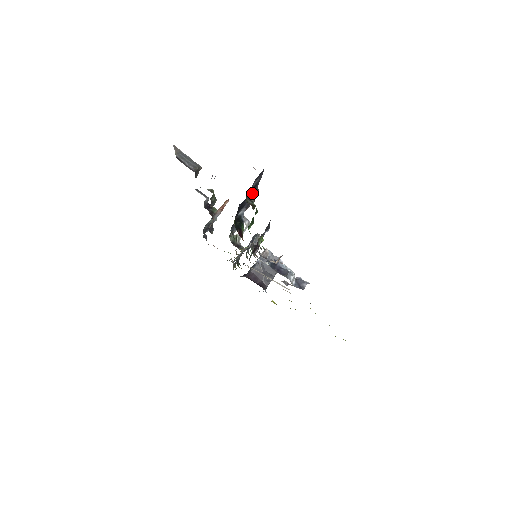
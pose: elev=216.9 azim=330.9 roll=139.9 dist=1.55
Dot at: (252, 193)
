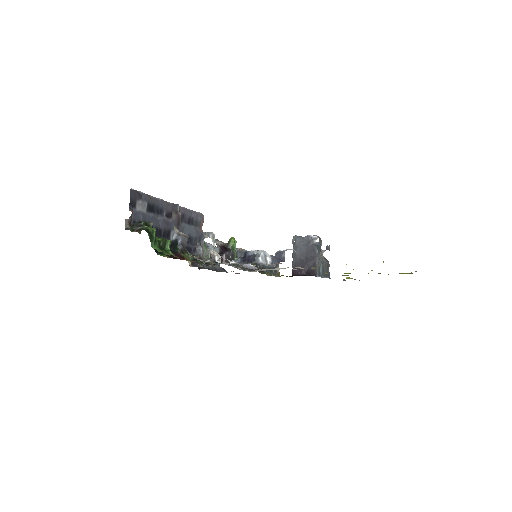
Dot at: (168, 213)
